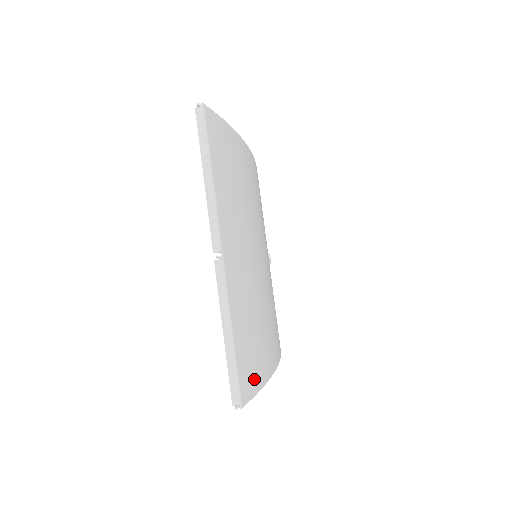
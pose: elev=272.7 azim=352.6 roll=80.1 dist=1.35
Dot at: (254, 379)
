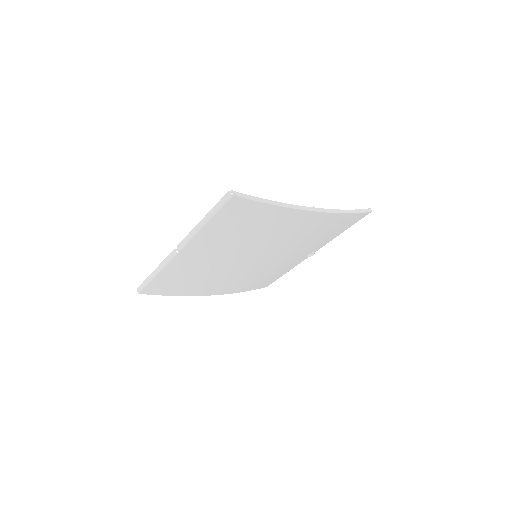
Dot at: (166, 291)
